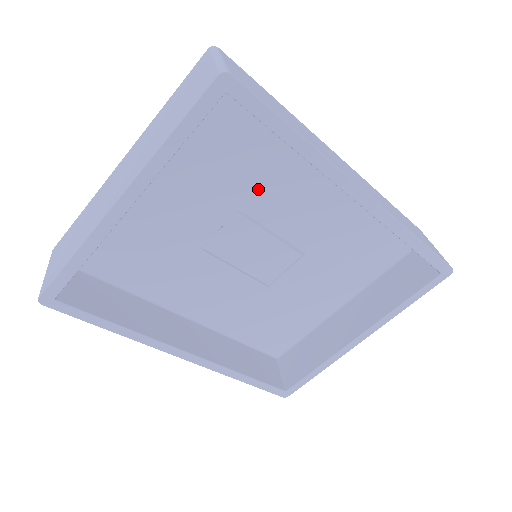
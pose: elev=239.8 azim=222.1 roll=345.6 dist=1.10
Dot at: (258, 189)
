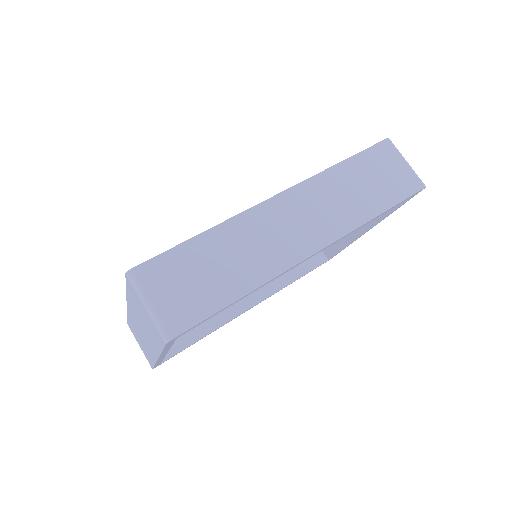
Dot at: occluded
